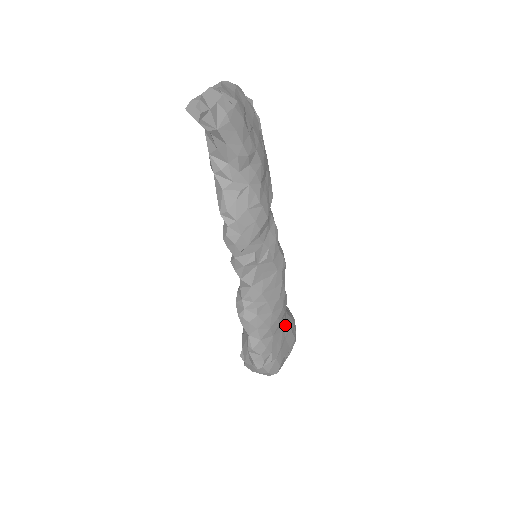
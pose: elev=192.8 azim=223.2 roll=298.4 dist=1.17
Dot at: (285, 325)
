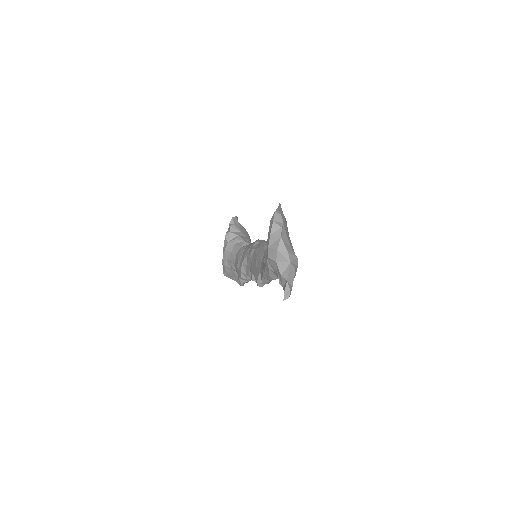
Dot at: occluded
